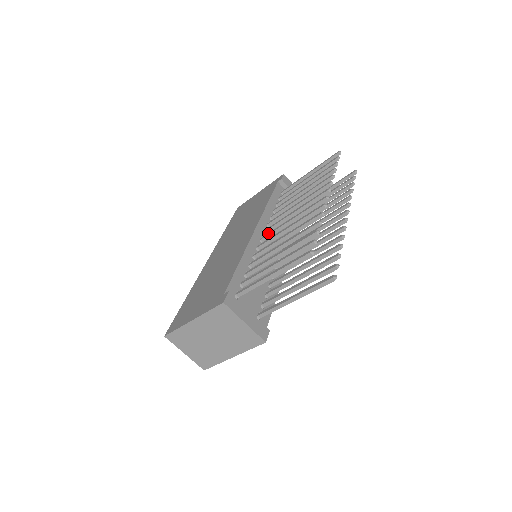
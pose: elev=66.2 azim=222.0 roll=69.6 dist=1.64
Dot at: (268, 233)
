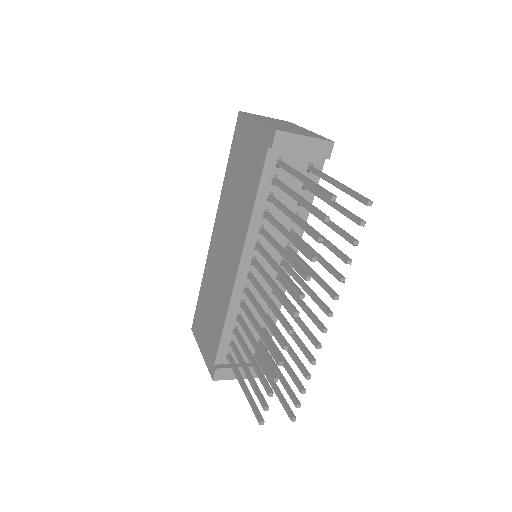
Dot at: (252, 280)
